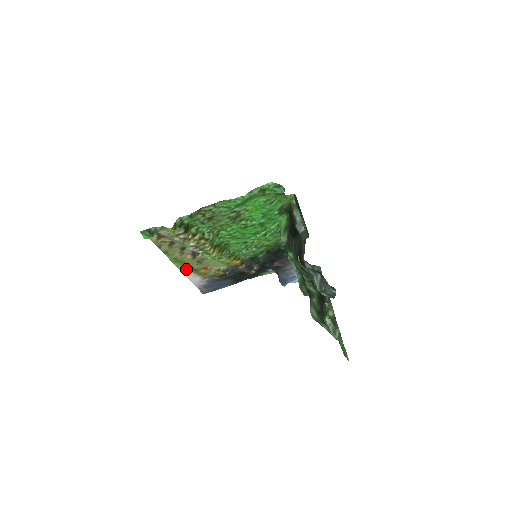
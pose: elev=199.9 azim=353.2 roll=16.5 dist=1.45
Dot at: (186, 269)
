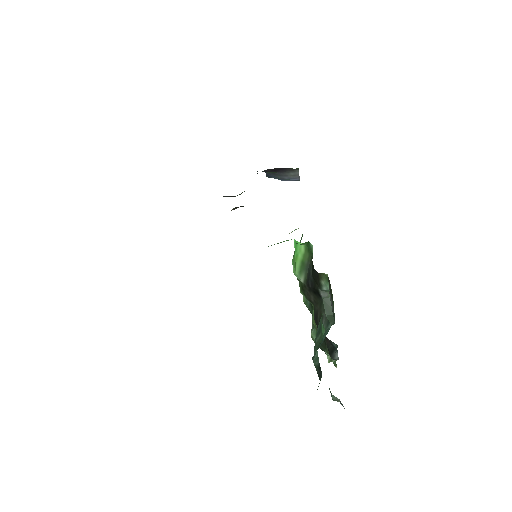
Dot at: occluded
